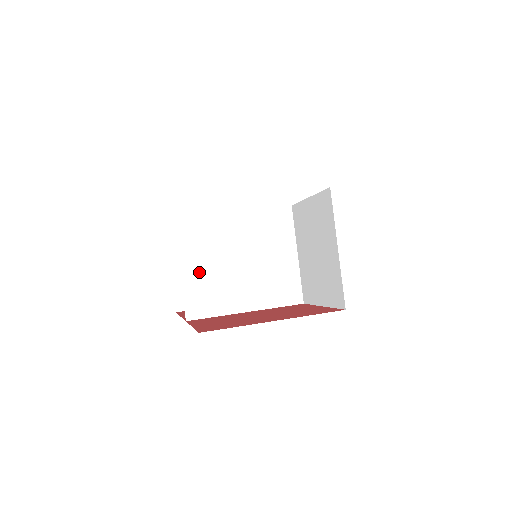
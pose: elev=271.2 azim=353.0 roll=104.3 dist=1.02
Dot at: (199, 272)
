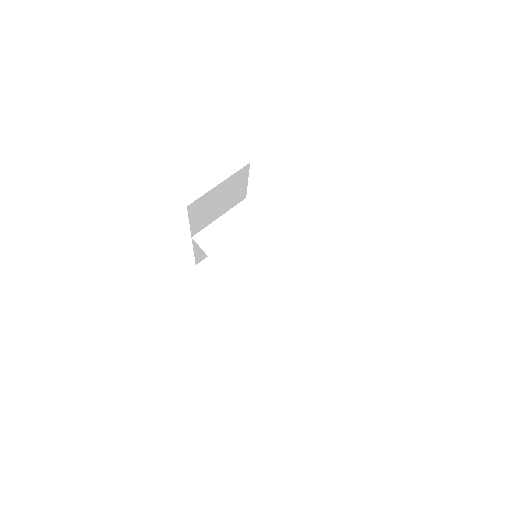
Dot at: (224, 228)
